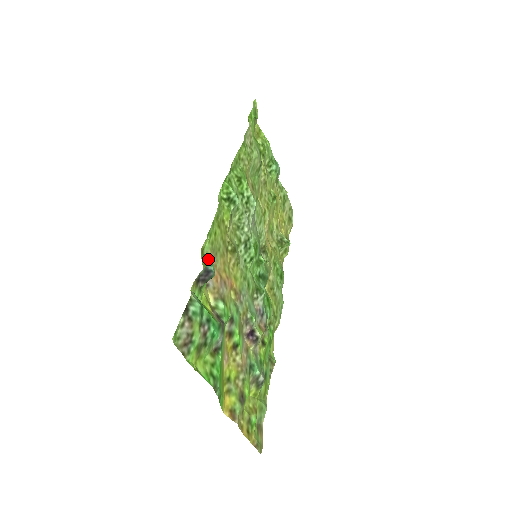
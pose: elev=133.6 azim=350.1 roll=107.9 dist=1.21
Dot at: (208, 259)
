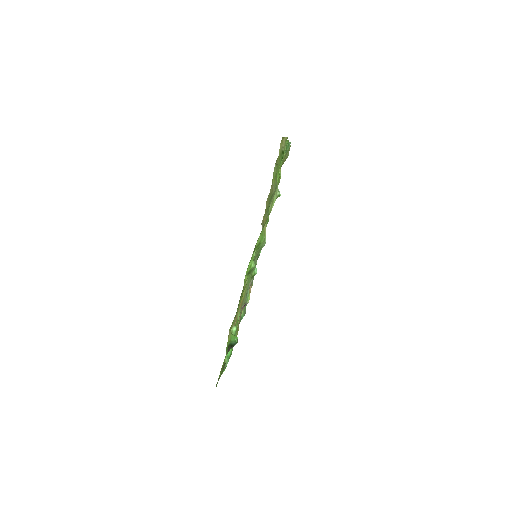
Dot at: (235, 336)
